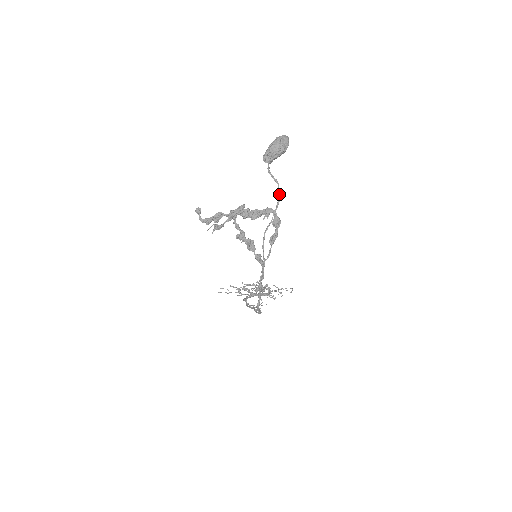
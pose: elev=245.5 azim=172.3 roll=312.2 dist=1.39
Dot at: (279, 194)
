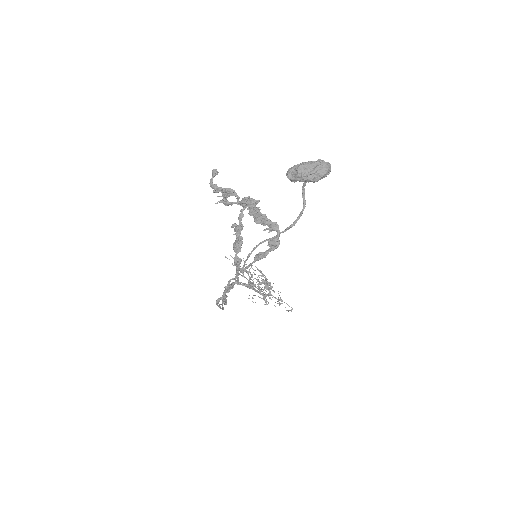
Dot at: (298, 218)
